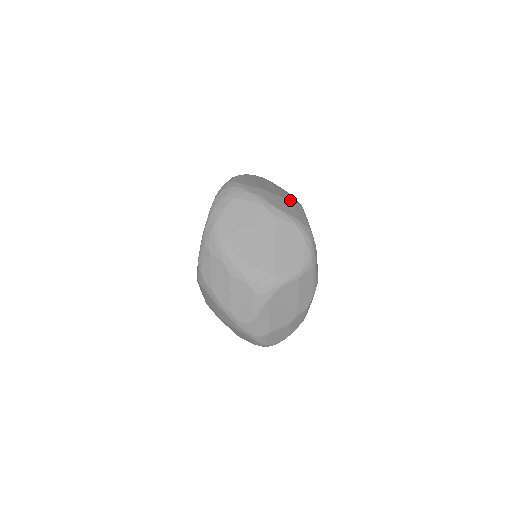
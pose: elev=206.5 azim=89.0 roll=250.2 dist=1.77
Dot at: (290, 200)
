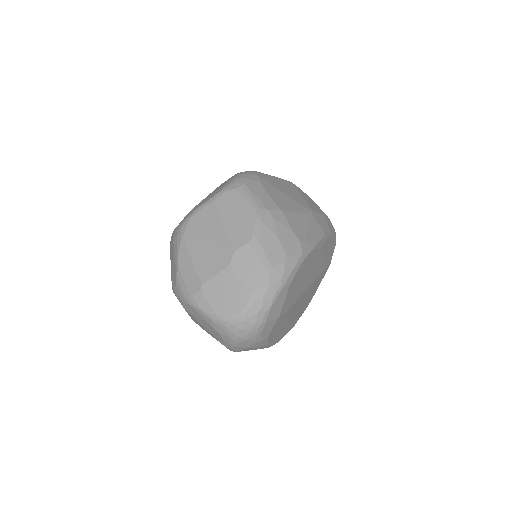
Dot at: occluded
